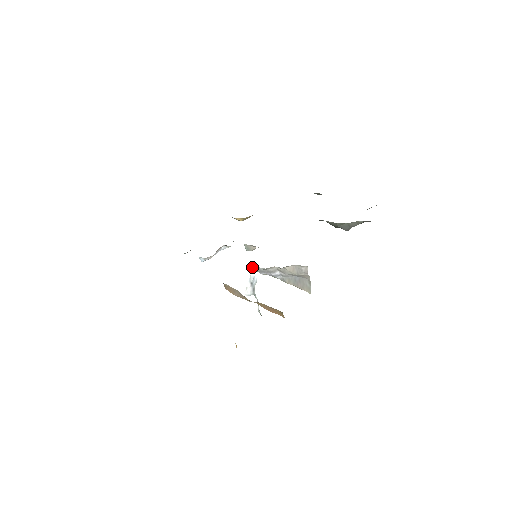
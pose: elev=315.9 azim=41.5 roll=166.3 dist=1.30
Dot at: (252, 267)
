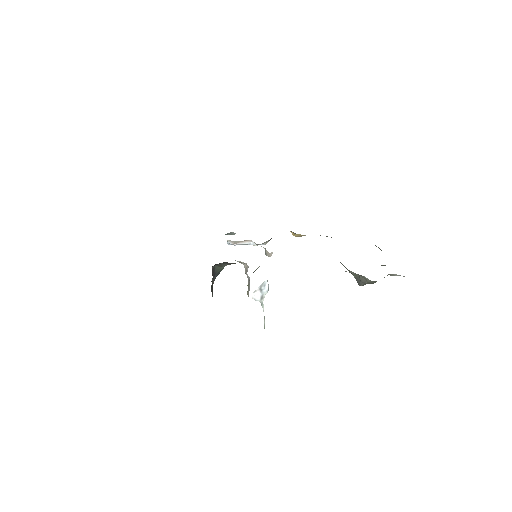
Dot at: occluded
